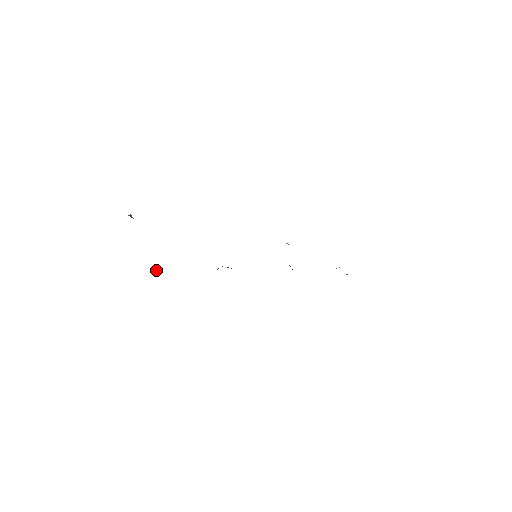
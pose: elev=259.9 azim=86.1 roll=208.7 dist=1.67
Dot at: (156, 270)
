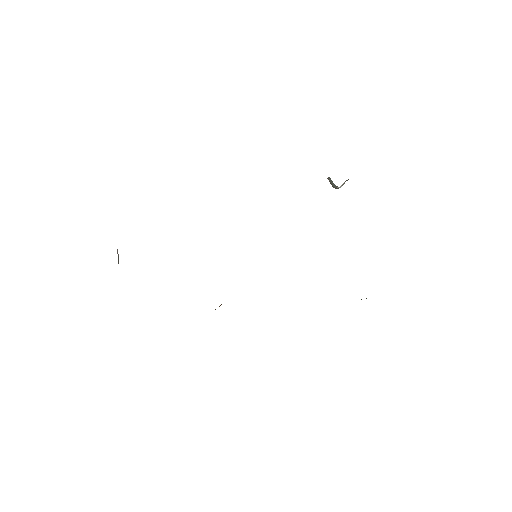
Dot at: occluded
